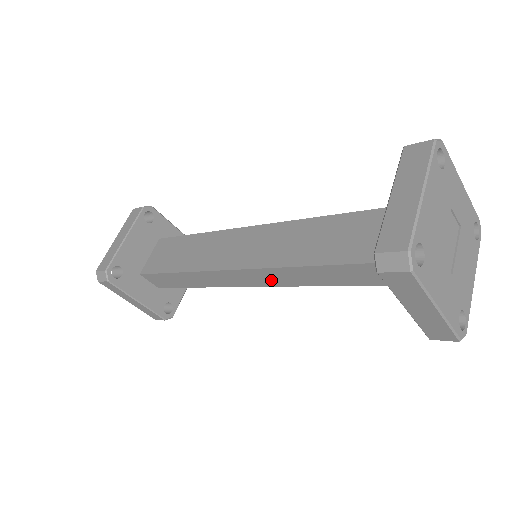
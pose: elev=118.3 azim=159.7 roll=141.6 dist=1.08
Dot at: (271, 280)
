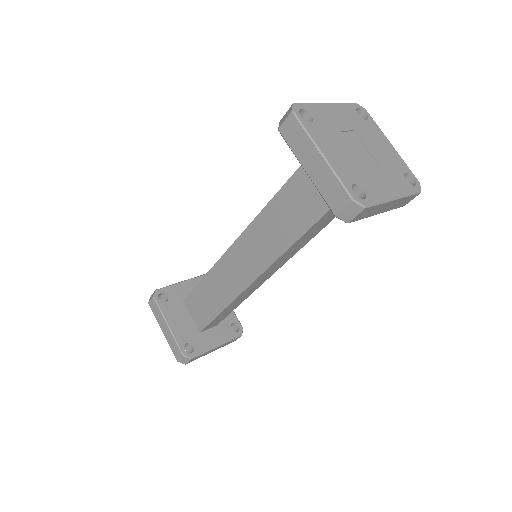
Dot at: (282, 262)
